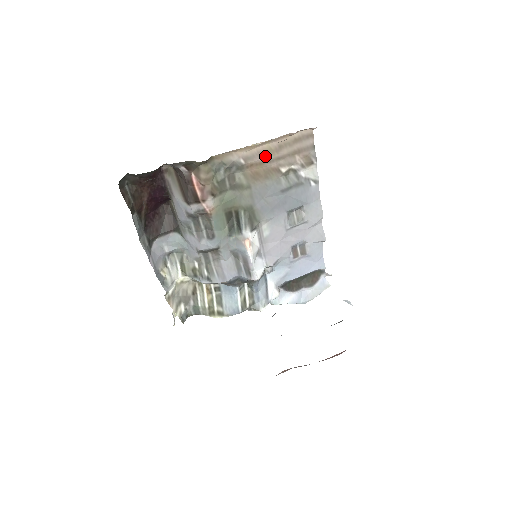
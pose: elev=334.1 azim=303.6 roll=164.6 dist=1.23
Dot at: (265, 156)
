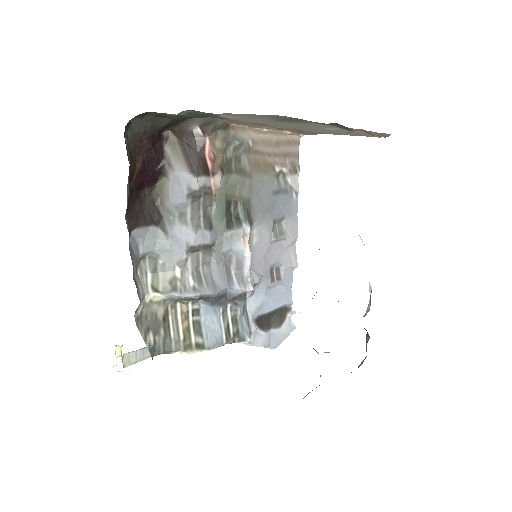
Dot at: (267, 147)
